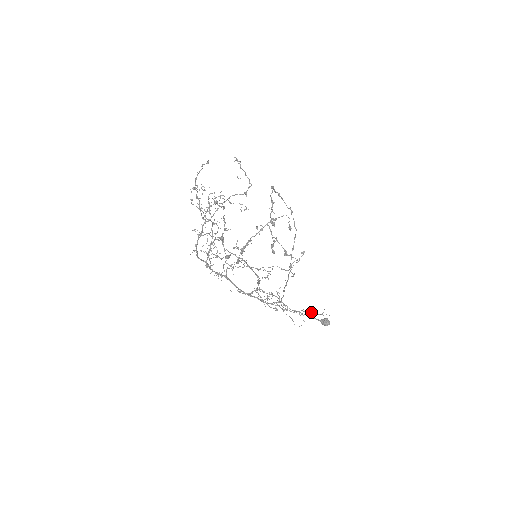
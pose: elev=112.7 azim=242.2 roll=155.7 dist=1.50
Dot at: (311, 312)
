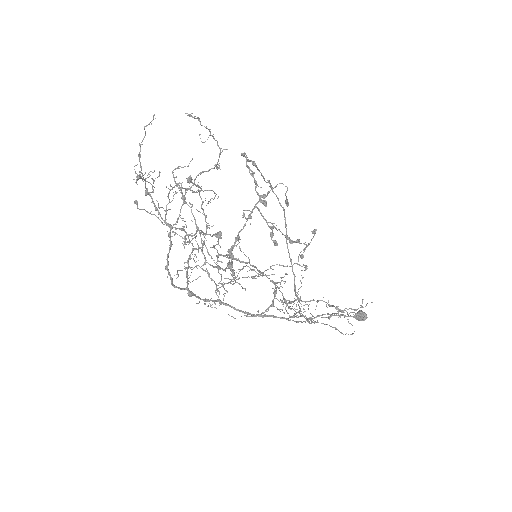
Dot at: occluded
